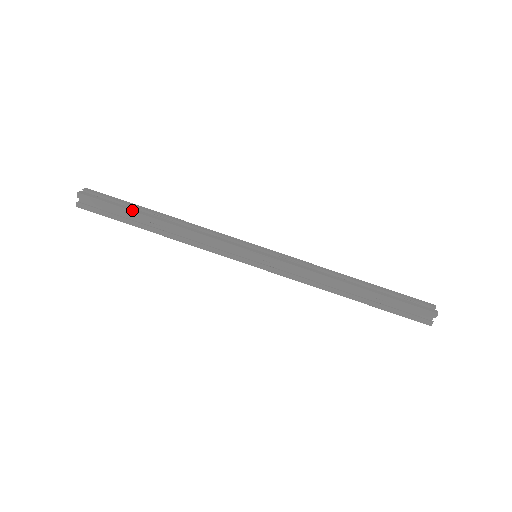
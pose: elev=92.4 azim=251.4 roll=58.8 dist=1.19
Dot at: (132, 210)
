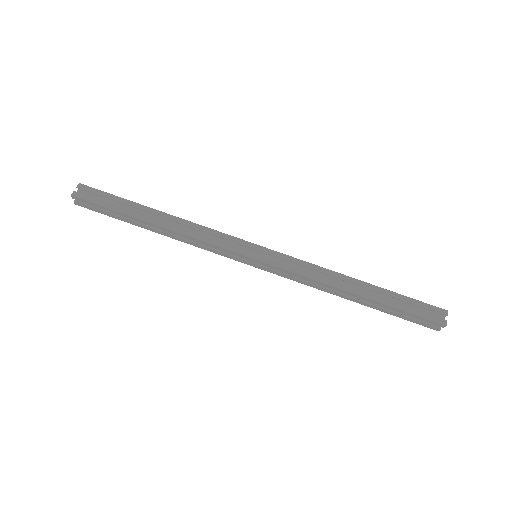
Dot at: (126, 213)
